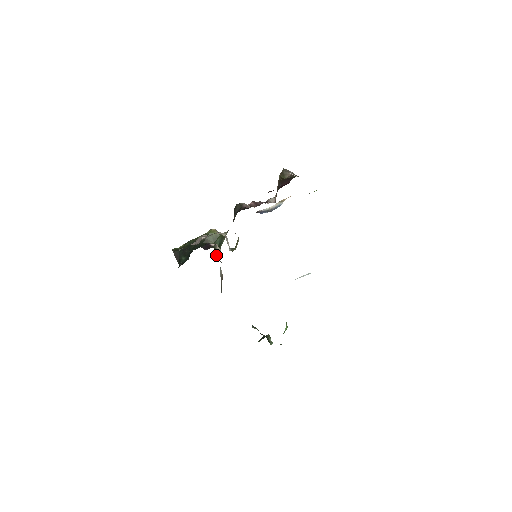
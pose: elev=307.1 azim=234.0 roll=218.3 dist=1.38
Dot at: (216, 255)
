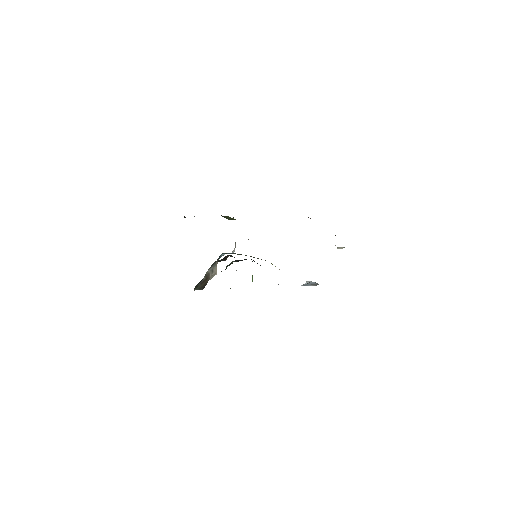
Dot at: (213, 265)
